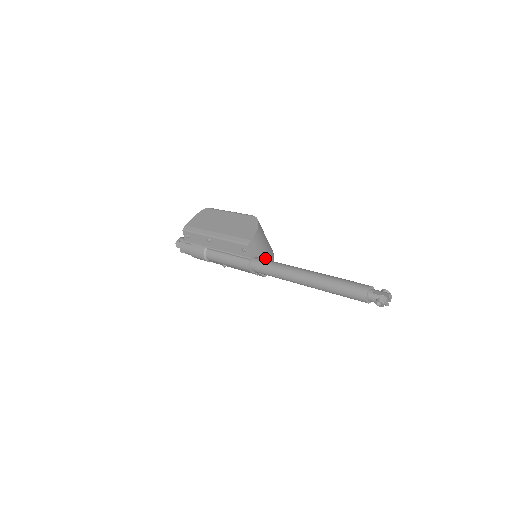
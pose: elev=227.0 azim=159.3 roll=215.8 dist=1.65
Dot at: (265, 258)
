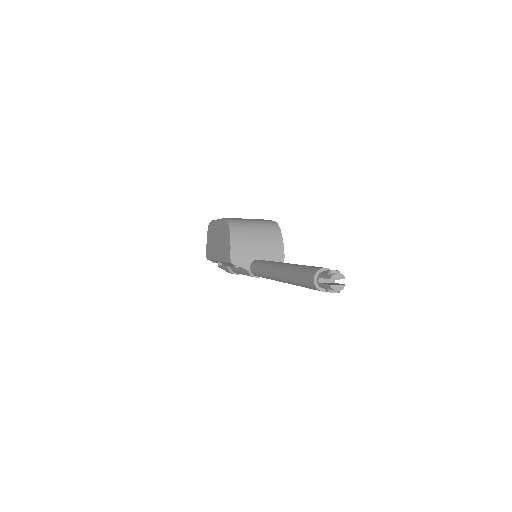
Dot at: (266, 250)
